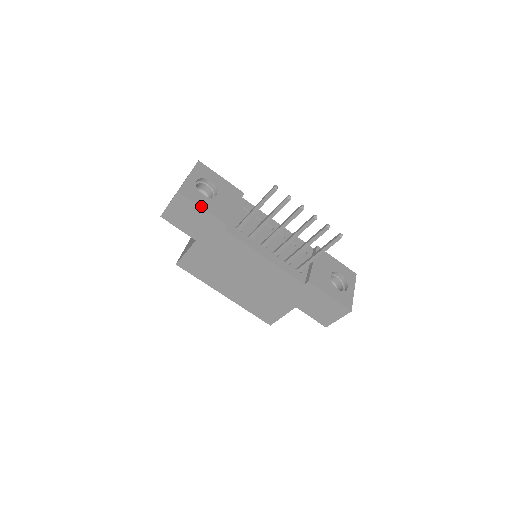
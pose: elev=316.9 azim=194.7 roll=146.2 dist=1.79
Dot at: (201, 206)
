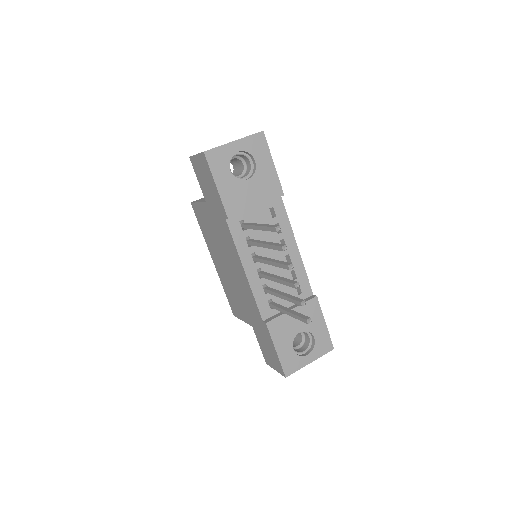
Dot at: (216, 181)
